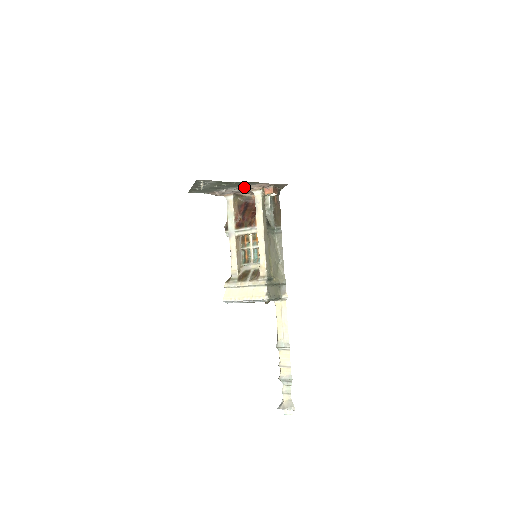
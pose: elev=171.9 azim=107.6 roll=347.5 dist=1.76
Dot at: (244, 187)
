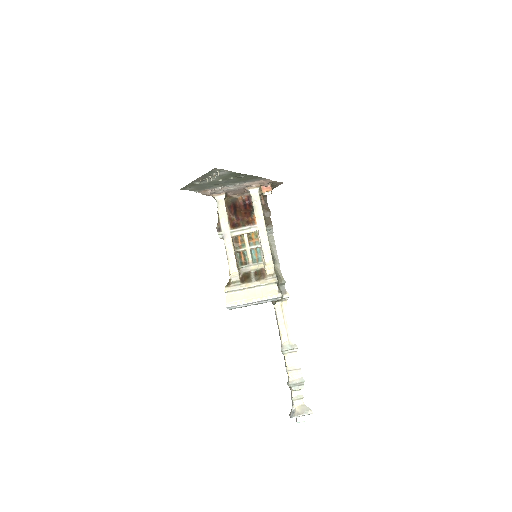
Dot at: (243, 184)
